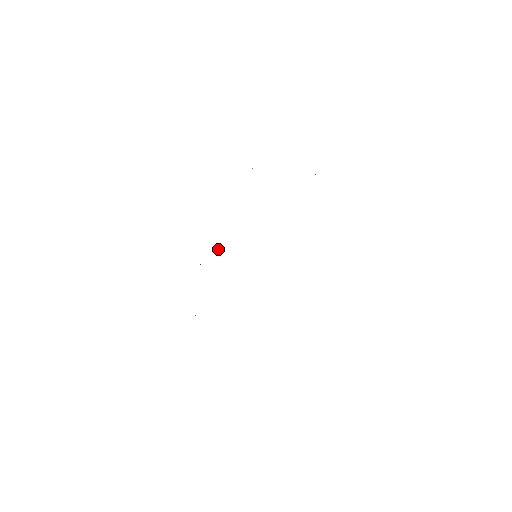
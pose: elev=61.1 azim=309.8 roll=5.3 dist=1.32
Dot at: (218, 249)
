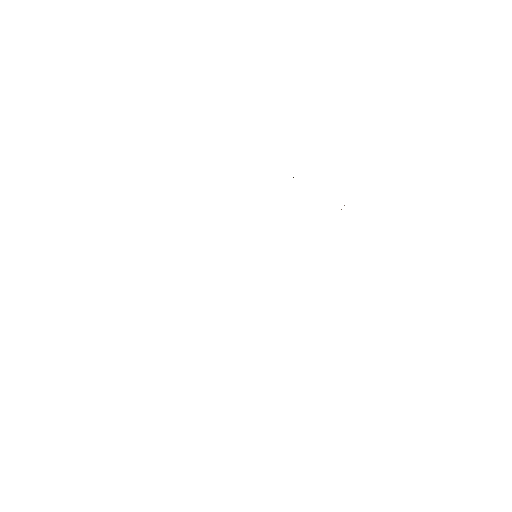
Dot at: occluded
